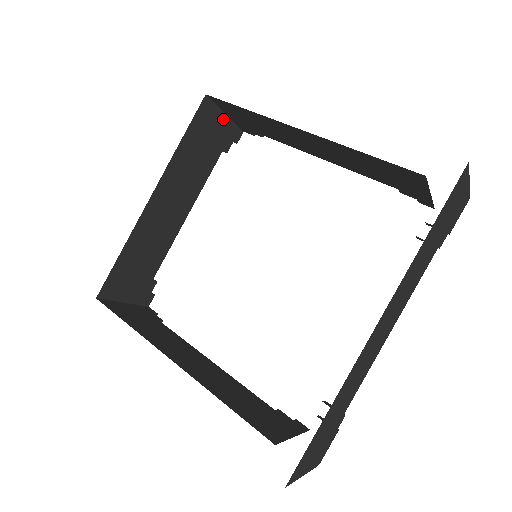
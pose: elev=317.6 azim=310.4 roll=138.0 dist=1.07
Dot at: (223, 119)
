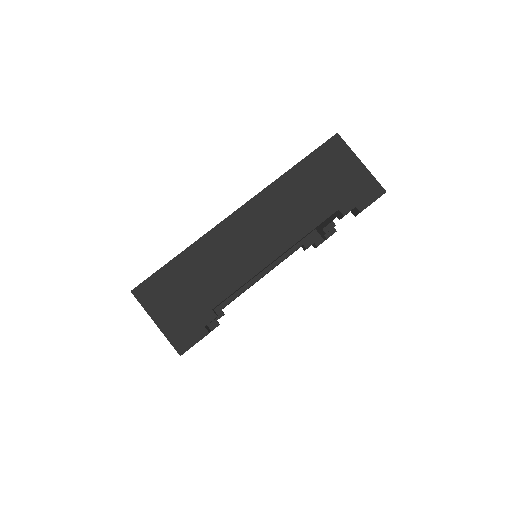
Dot at: occluded
